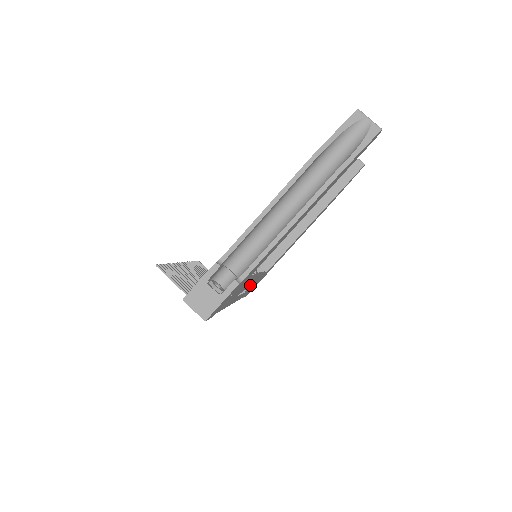
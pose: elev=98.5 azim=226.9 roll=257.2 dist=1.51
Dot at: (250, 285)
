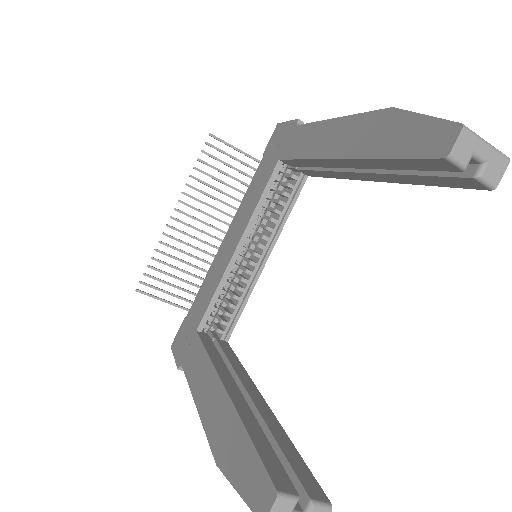
Dot at: occluded
